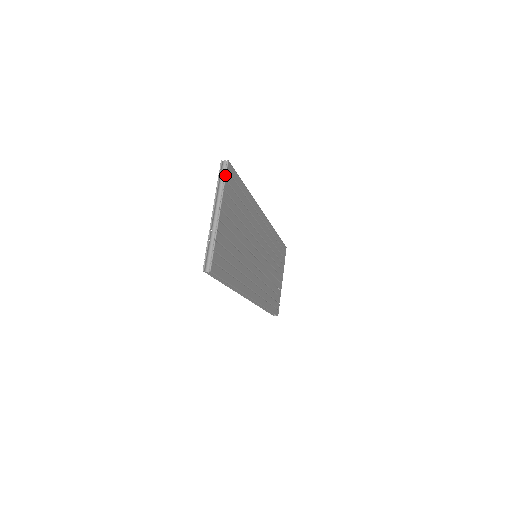
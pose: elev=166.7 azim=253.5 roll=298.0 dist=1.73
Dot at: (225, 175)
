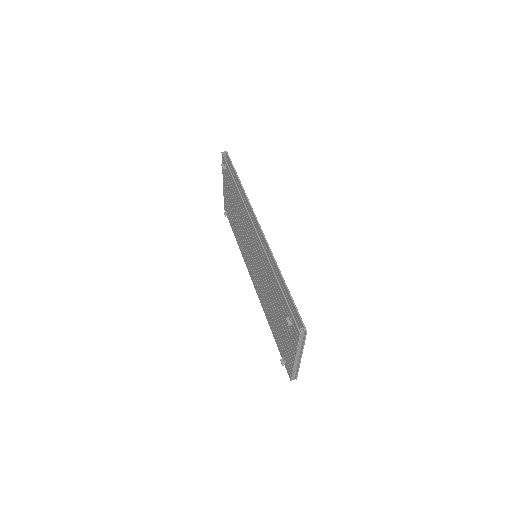
Dot at: occluded
